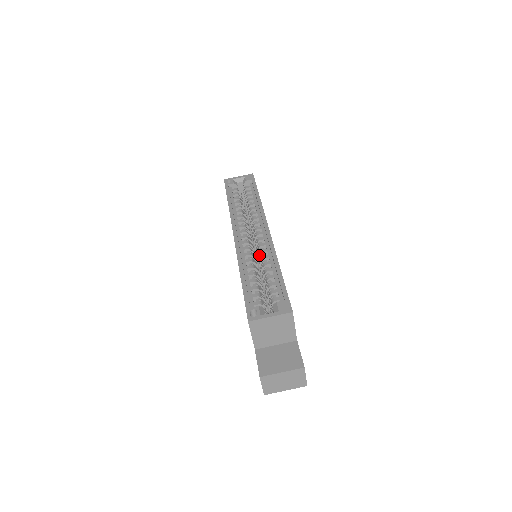
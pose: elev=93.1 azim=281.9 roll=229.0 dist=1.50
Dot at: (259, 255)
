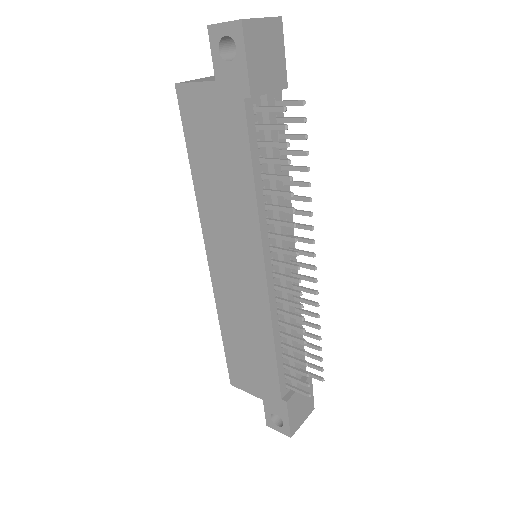
Dot at: occluded
